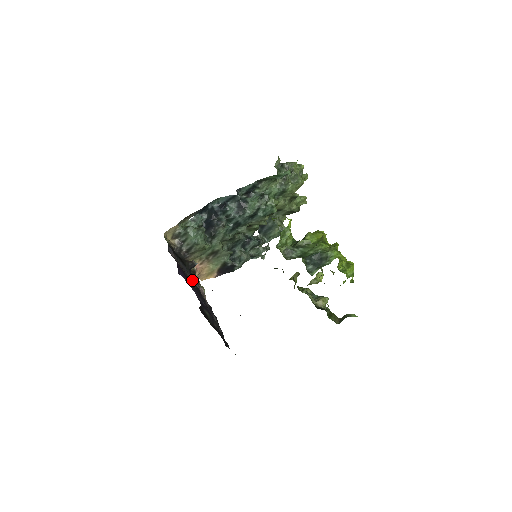
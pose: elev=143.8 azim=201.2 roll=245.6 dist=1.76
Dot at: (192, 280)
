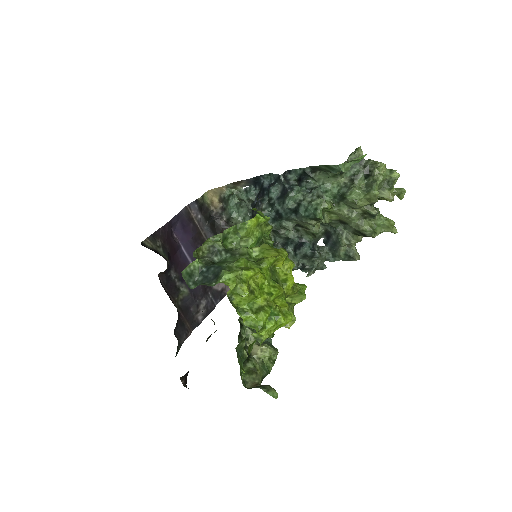
Dot at: occluded
